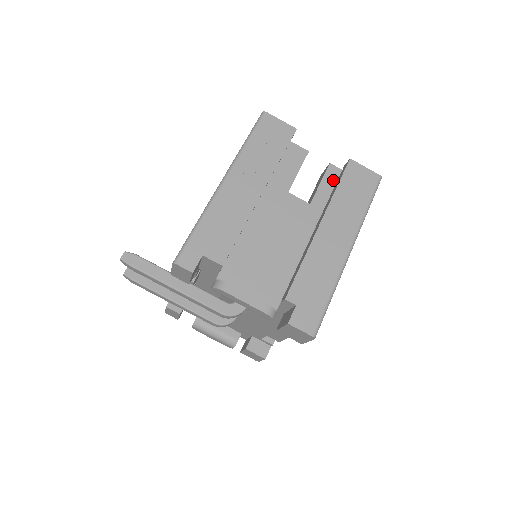
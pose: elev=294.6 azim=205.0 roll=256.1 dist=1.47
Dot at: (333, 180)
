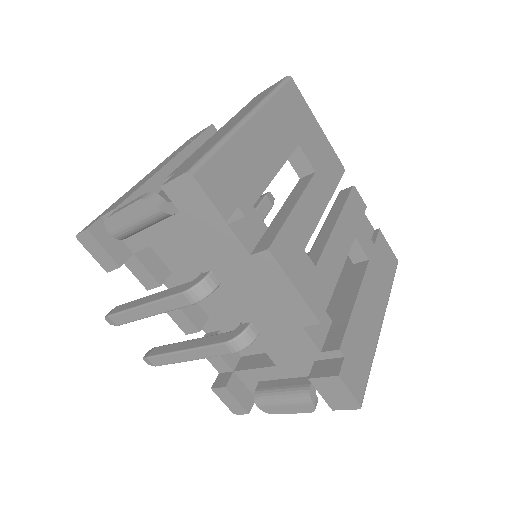
Dot at: occluded
